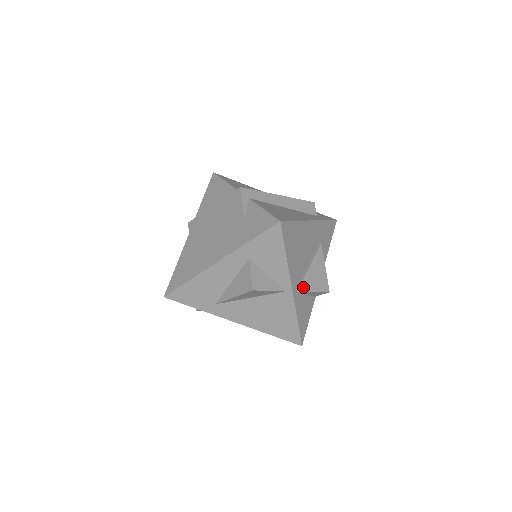
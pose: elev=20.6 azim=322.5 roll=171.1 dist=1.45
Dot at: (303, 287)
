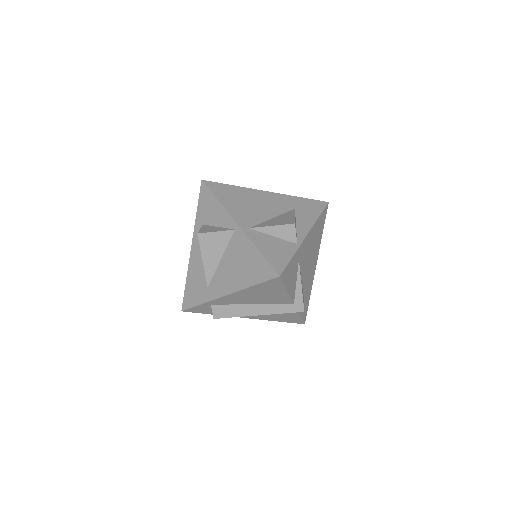
Dot at: (259, 226)
